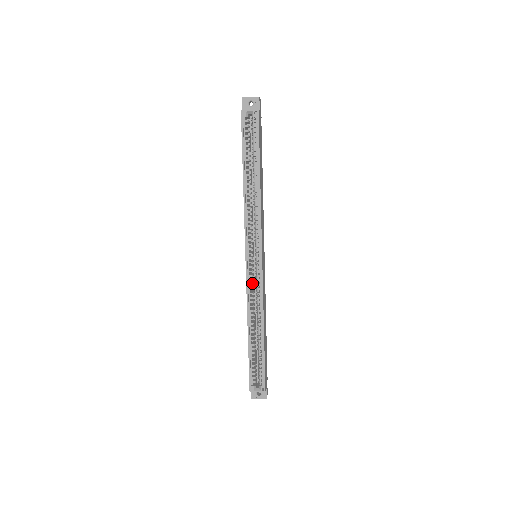
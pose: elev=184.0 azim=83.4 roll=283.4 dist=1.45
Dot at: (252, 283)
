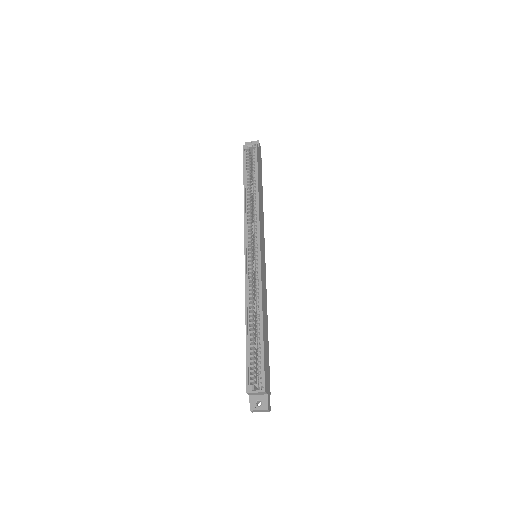
Dot at: (251, 274)
